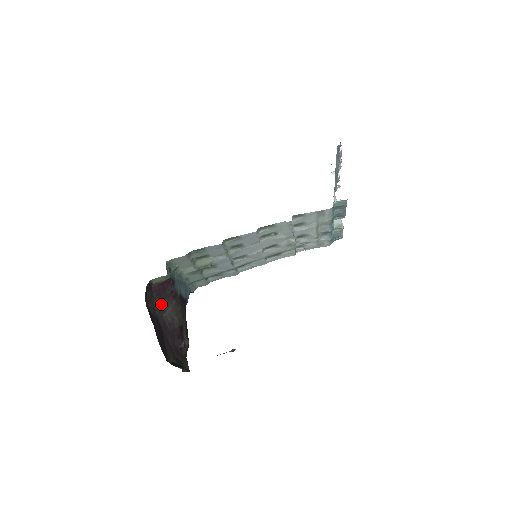
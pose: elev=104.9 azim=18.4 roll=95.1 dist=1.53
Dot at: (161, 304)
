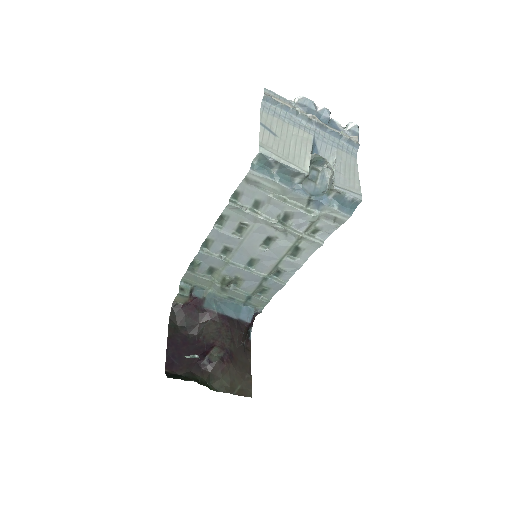
Dot at: (194, 323)
